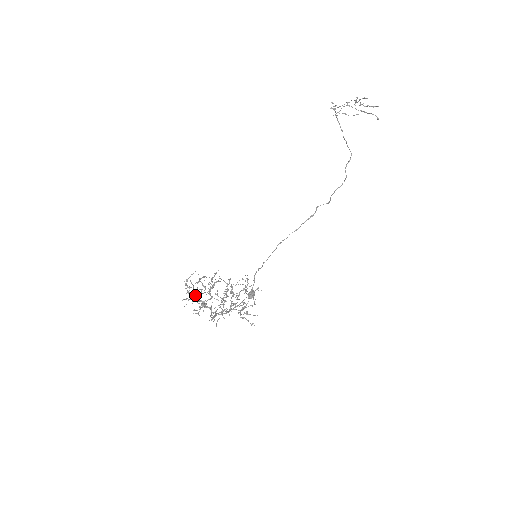
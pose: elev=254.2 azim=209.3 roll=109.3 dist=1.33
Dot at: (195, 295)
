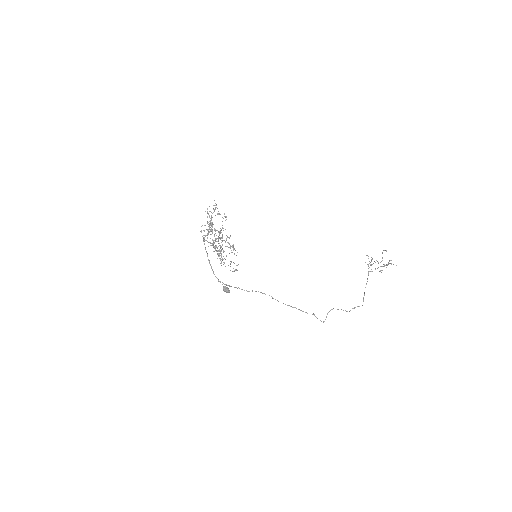
Dot at: (216, 204)
